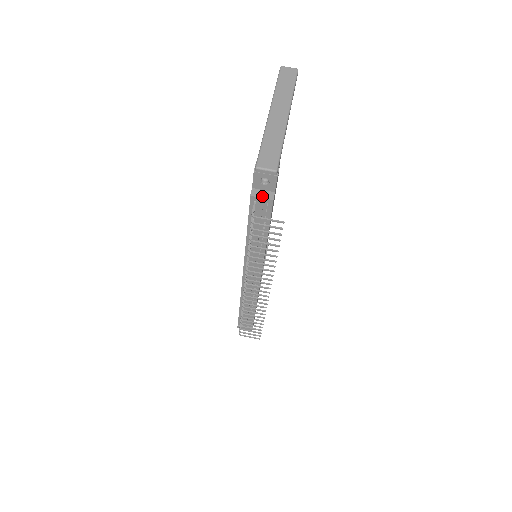
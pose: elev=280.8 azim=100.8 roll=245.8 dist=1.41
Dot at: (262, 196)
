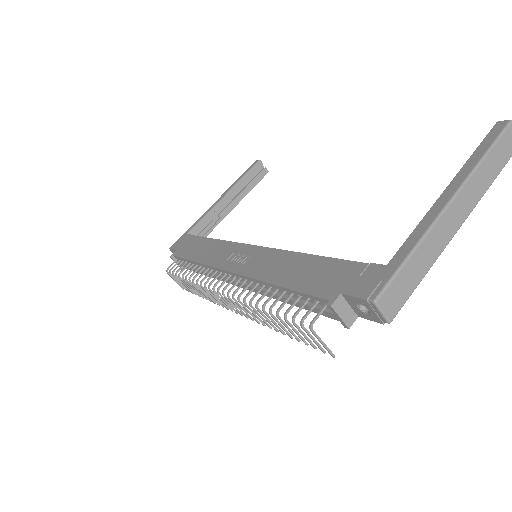
Dot at: (342, 315)
